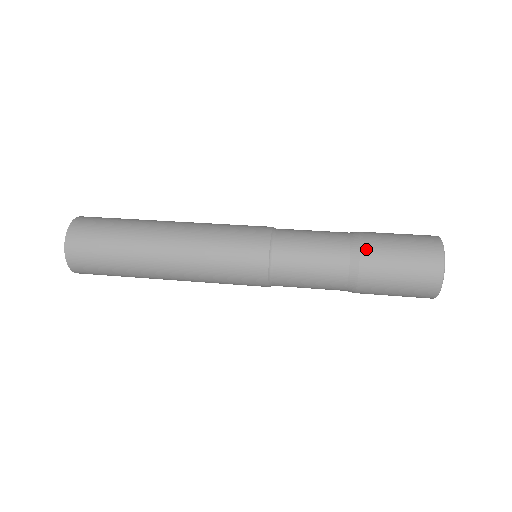
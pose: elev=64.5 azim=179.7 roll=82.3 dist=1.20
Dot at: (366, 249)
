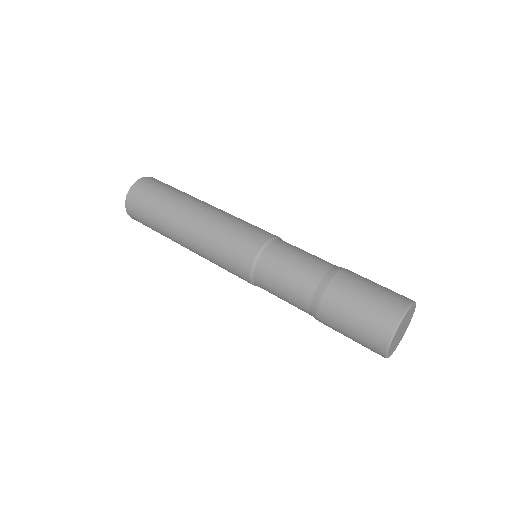
Dot at: (340, 276)
